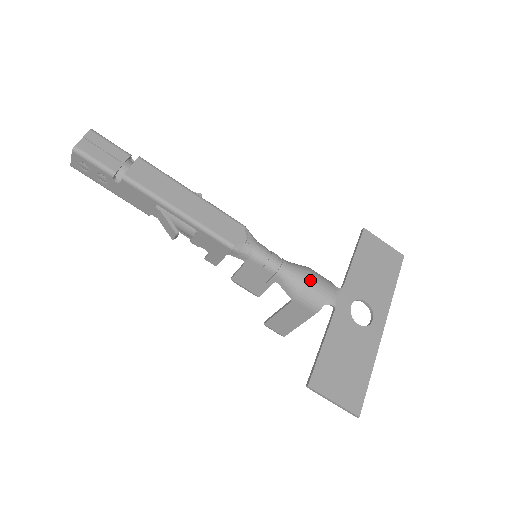
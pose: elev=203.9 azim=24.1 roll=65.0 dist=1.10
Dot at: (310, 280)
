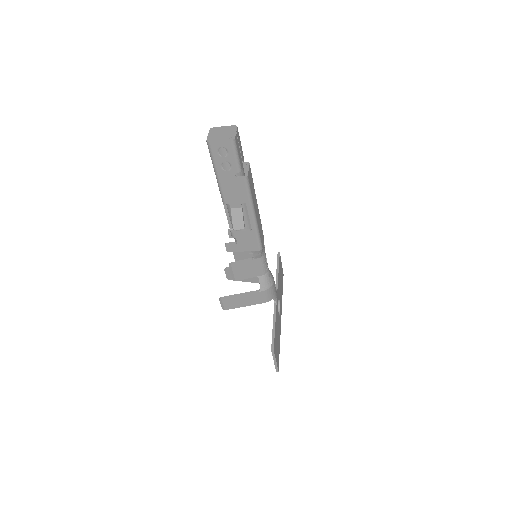
Dot at: (274, 282)
